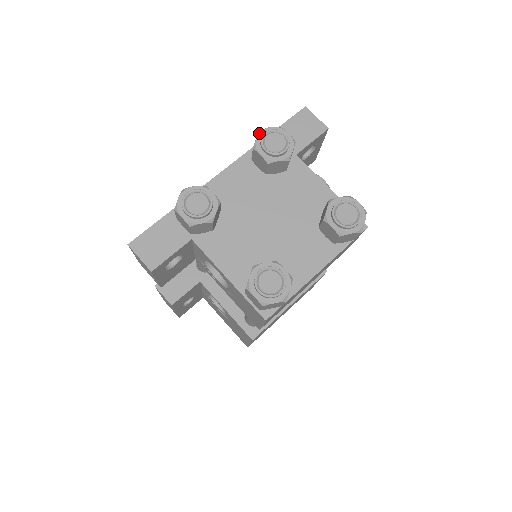
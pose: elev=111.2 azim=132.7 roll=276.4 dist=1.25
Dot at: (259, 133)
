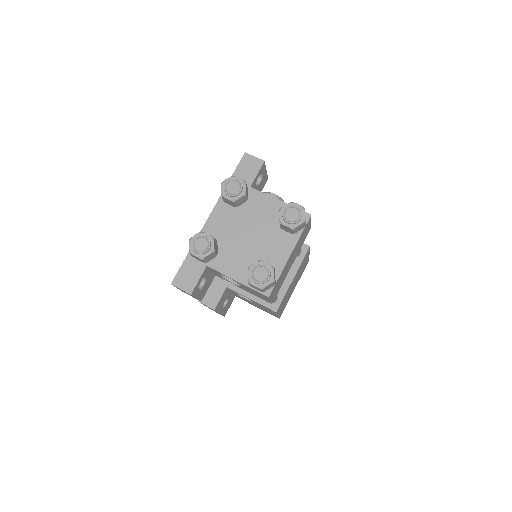
Dot at: (221, 185)
